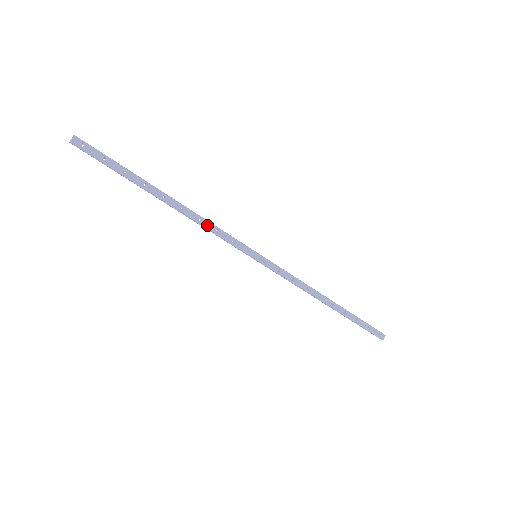
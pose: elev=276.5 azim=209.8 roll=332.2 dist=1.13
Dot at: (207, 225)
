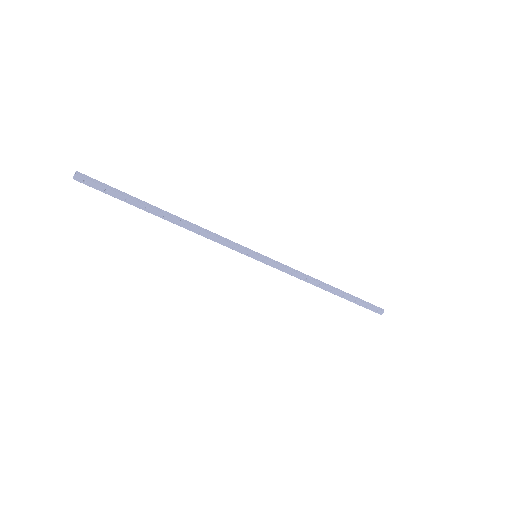
Dot at: (207, 236)
